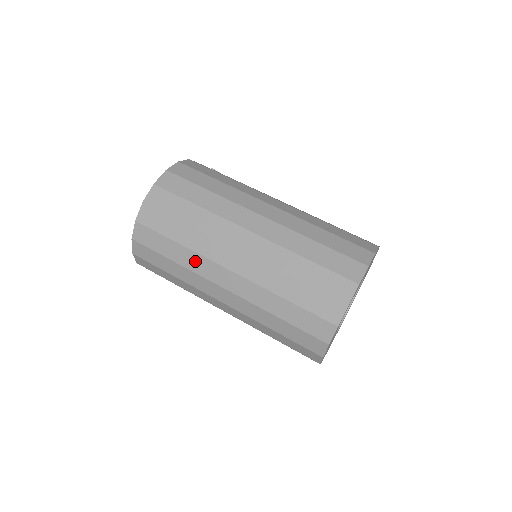
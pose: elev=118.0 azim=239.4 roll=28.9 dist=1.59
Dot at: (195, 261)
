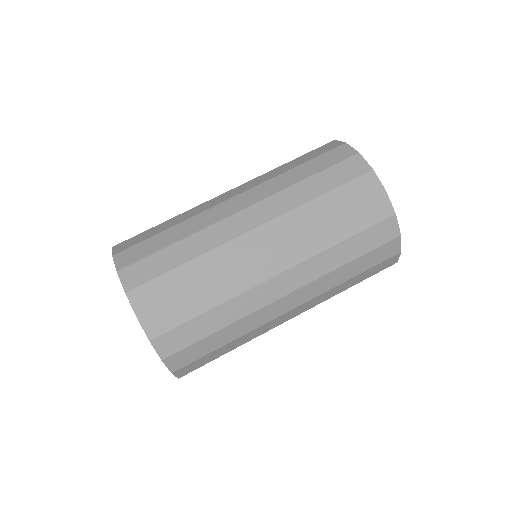
Dot at: (218, 259)
